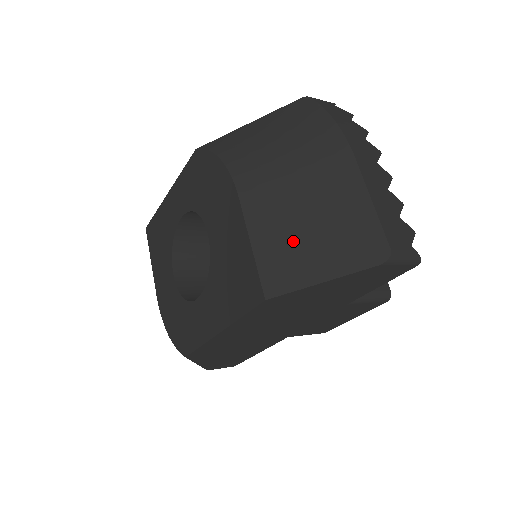
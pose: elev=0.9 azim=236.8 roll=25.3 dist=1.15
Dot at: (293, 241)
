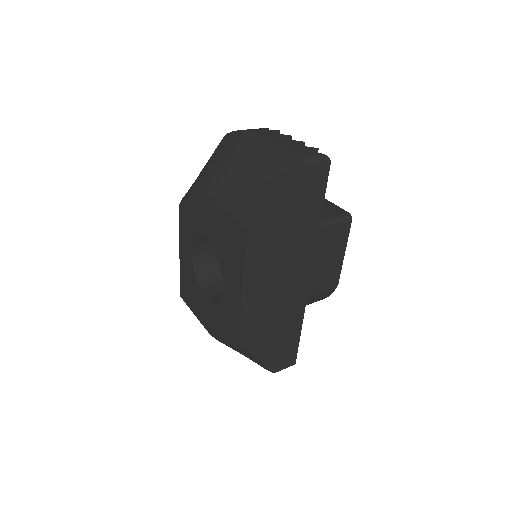
Dot at: (248, 192)
